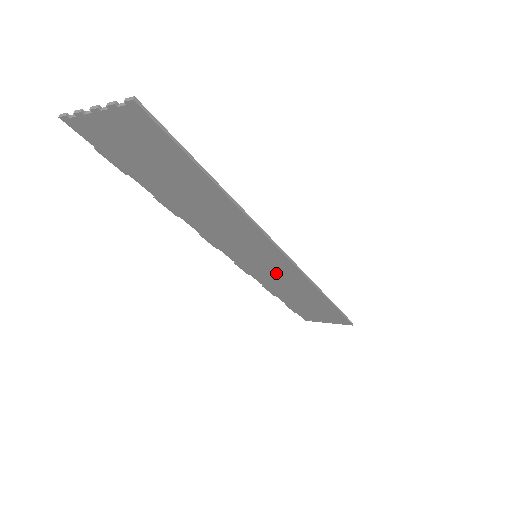
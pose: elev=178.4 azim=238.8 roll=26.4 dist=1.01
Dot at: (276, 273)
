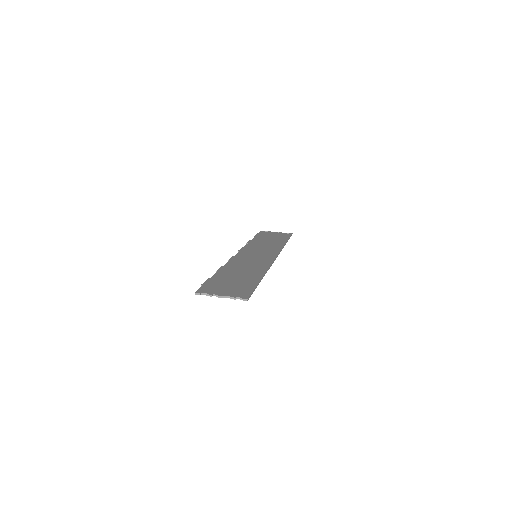
Dot at: occluded
